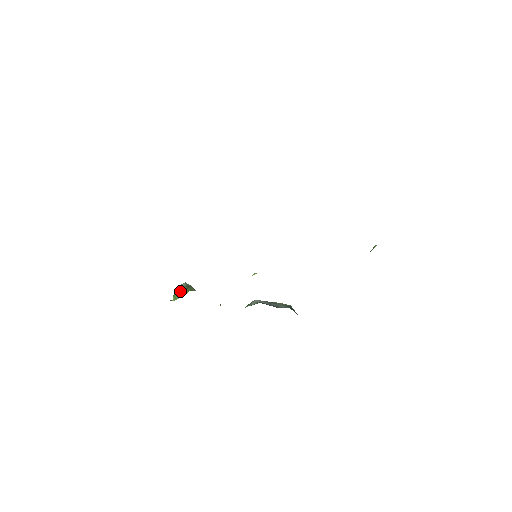
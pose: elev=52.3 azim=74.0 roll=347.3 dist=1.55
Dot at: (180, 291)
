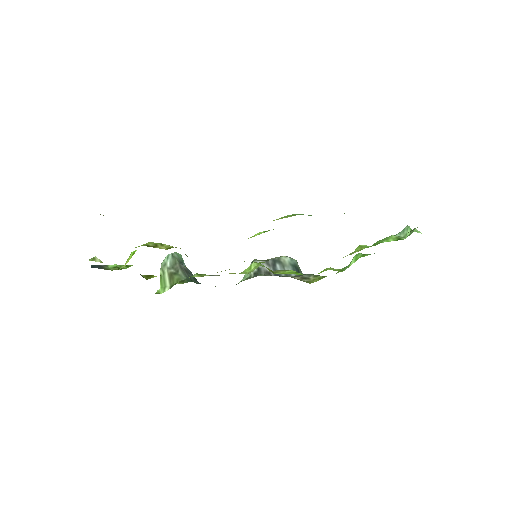
Dot at: (167, 275)
